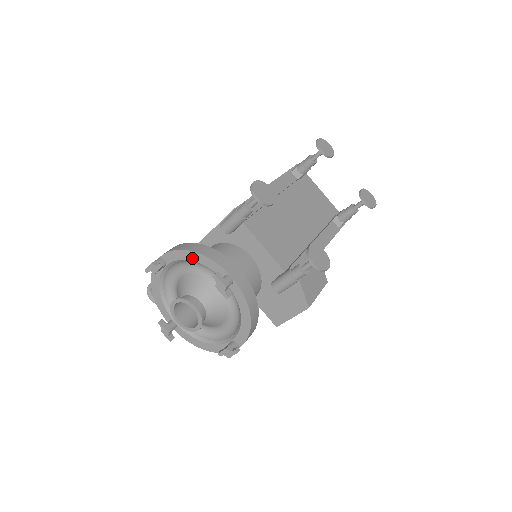
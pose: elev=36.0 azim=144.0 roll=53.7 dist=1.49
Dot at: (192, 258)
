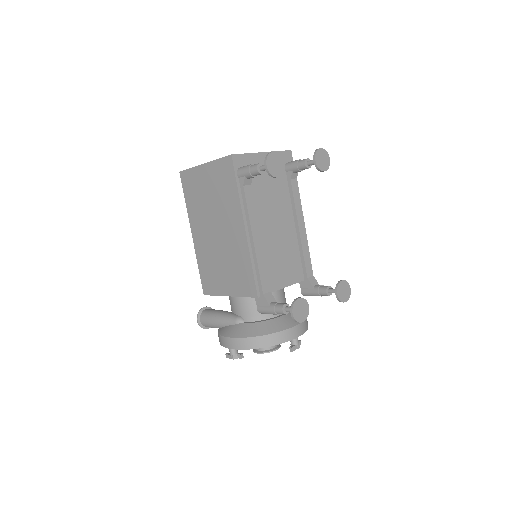
Dot at: occluded
